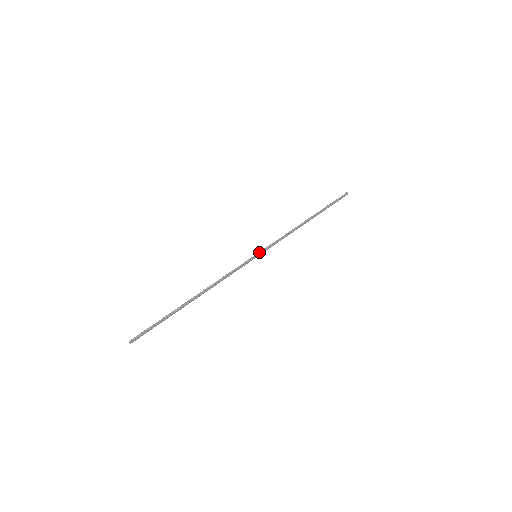
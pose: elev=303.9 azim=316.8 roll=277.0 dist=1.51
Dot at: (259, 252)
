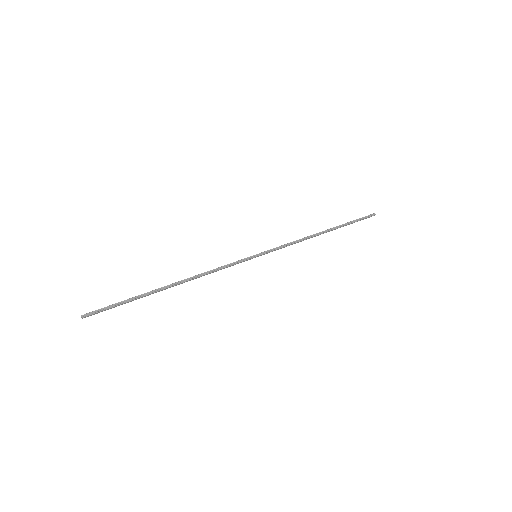
Dot at: (261, 253)
